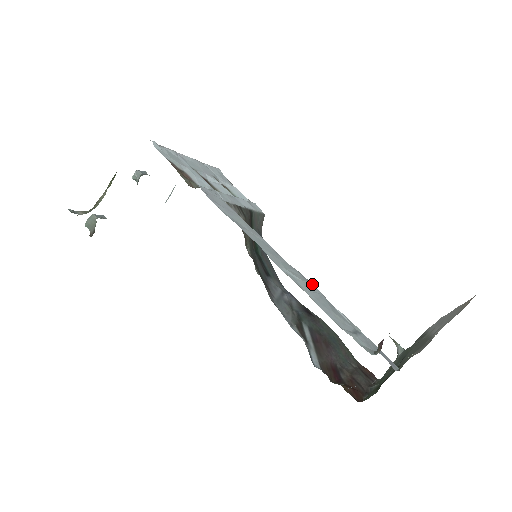
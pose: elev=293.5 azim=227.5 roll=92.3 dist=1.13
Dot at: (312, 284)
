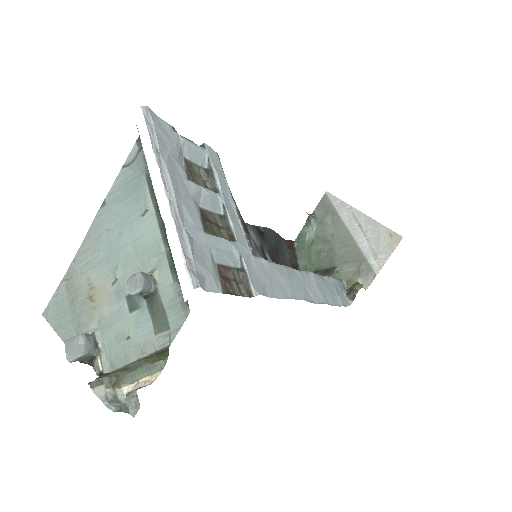
Dot at: (314, 275)
